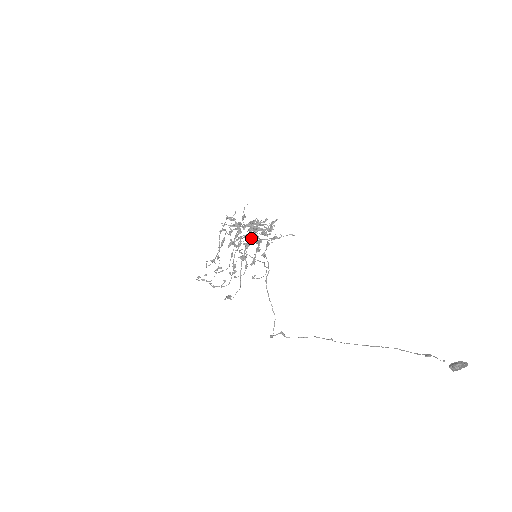
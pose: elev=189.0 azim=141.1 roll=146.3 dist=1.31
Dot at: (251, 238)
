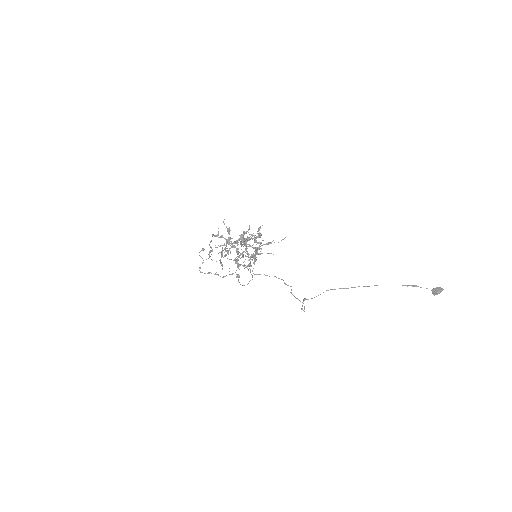
Dot at: (243, 243)
